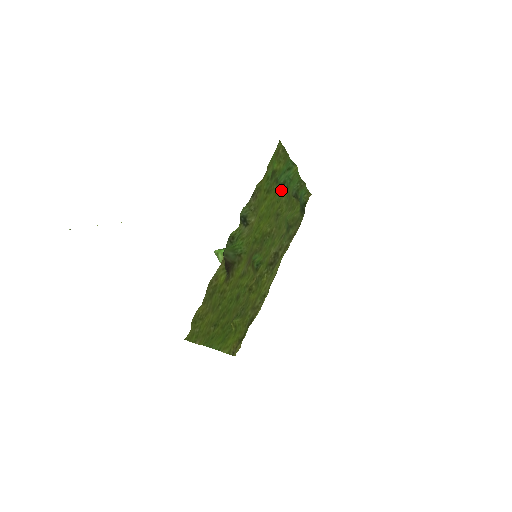
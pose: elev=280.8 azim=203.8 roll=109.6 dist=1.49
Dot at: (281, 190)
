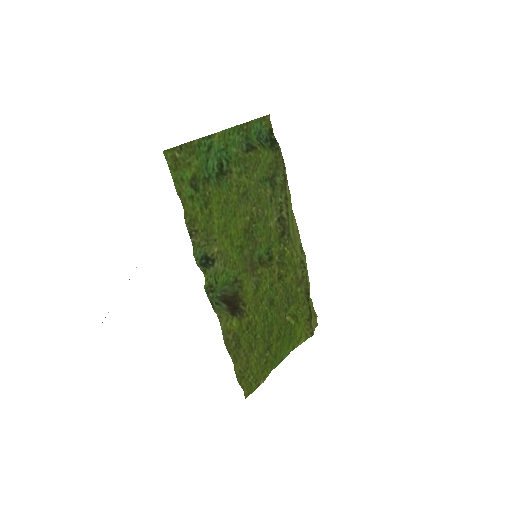
Dot at: (223, 174)
